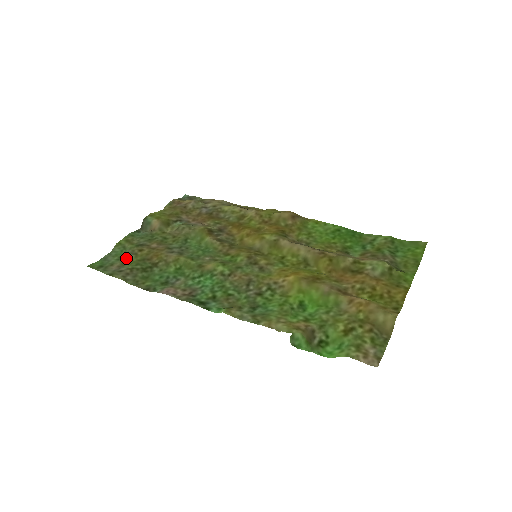
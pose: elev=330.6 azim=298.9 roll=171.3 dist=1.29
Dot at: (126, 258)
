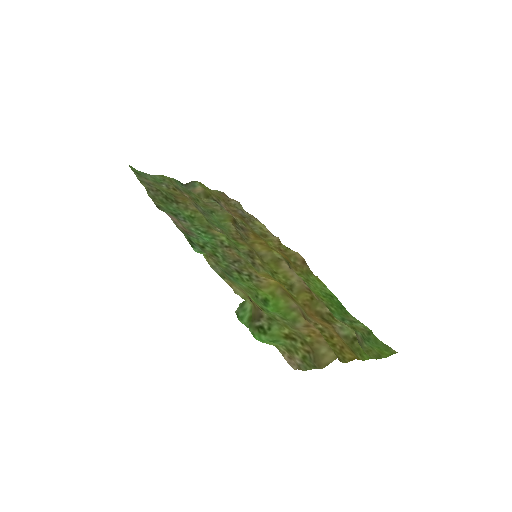
Dot at: (160, 185)
